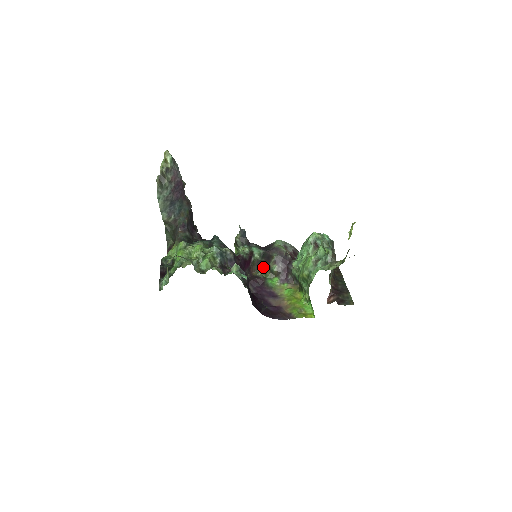
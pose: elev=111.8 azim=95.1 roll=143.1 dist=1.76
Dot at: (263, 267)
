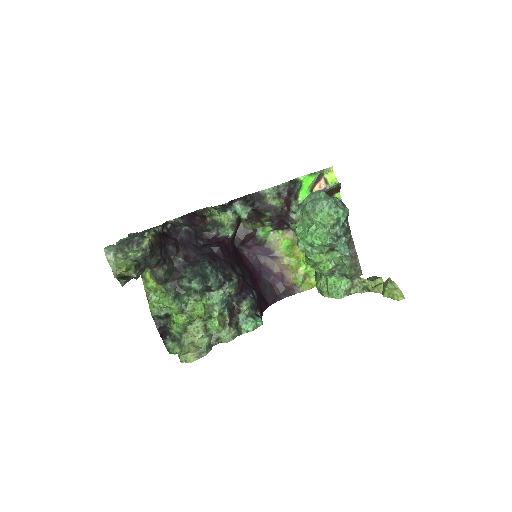
Dot at: (251, 219)
